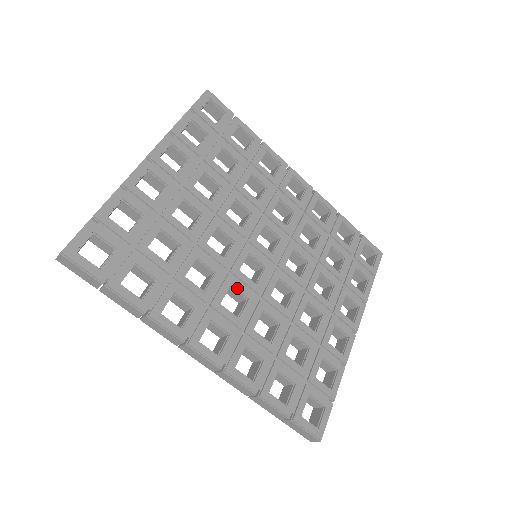
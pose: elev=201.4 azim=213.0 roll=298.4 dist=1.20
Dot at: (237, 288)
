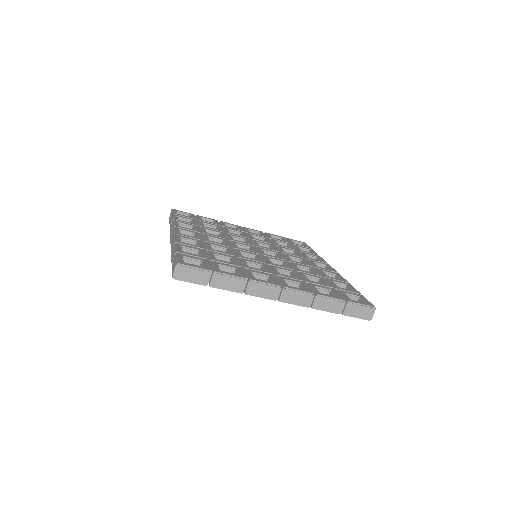
Dot at: (225, 241)
